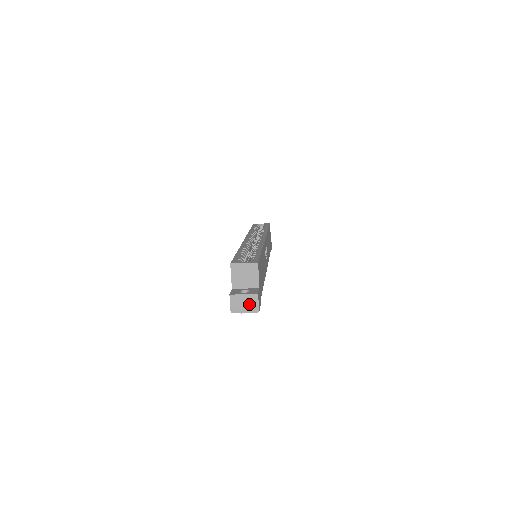
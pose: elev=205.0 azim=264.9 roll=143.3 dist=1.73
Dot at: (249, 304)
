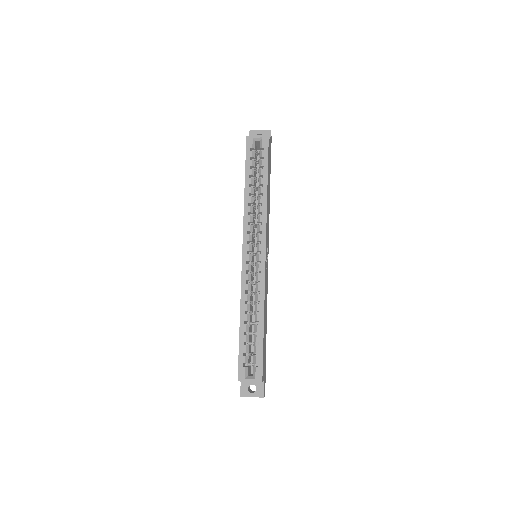
Dot at: occluded
